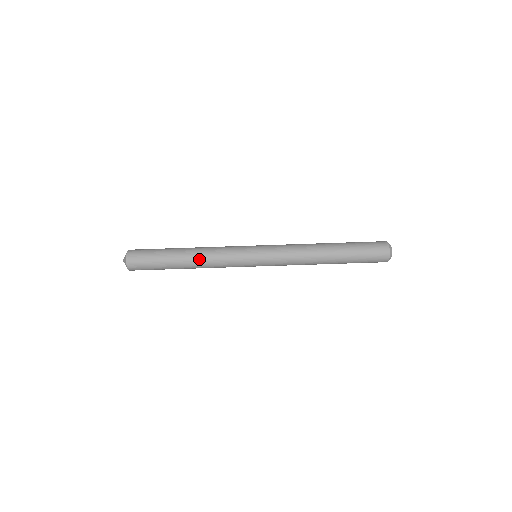
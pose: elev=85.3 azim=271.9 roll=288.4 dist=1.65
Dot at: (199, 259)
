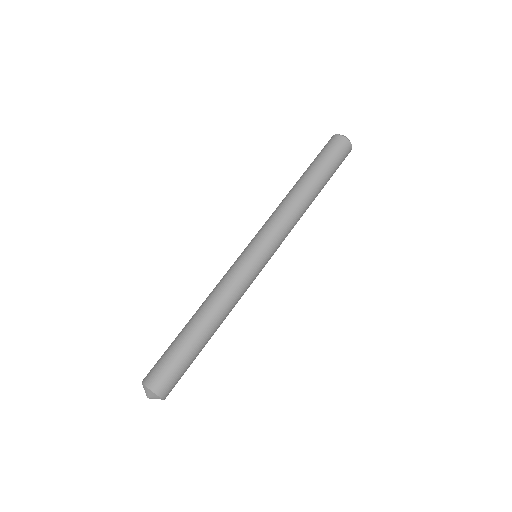
Dot at: (213, 309)
